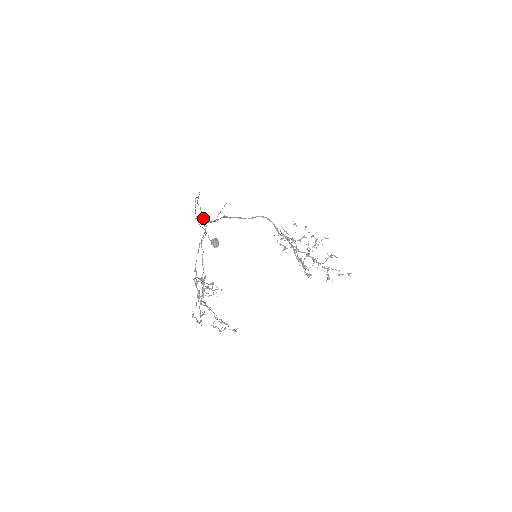
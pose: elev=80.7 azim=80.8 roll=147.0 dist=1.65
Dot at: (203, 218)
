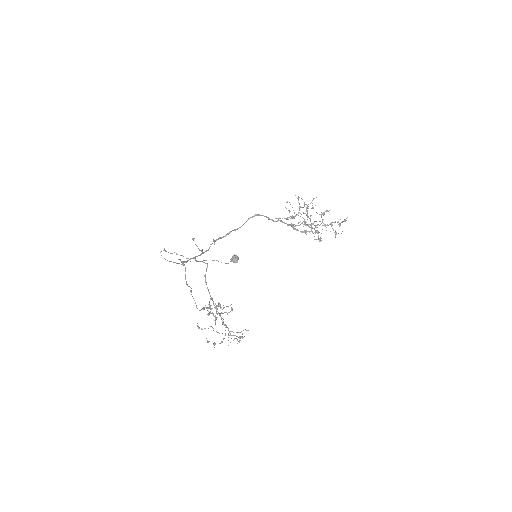
Dot at: (182, 261)
